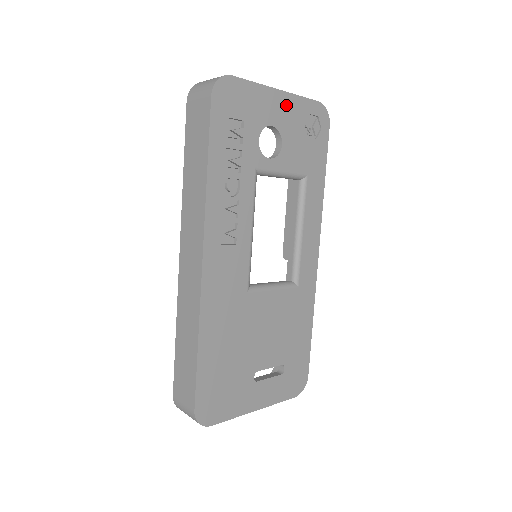
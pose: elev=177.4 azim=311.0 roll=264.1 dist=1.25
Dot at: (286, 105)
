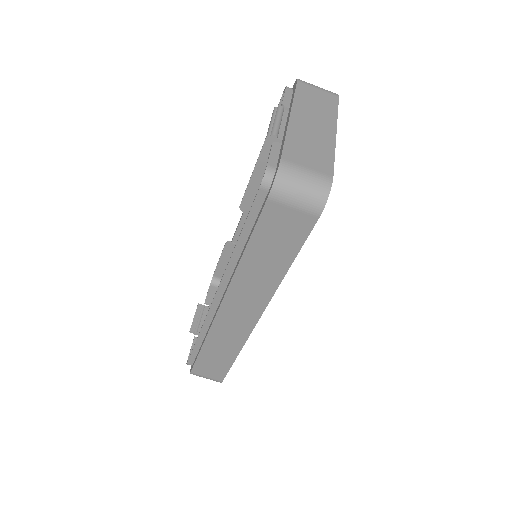
Dot at: occluded
